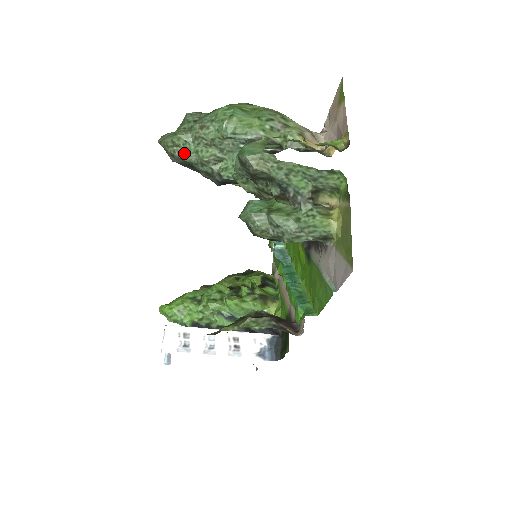
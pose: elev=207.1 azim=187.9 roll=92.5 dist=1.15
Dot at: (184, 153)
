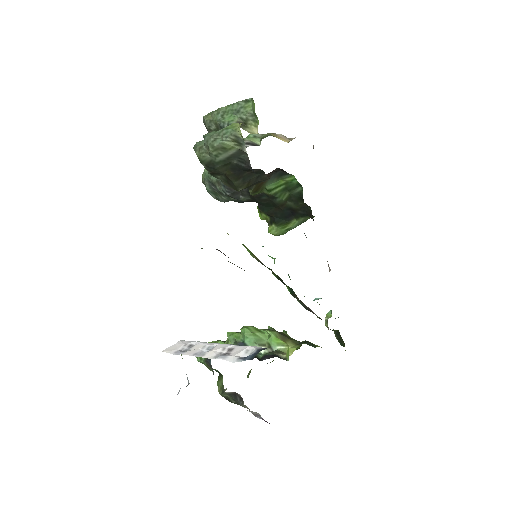
Dot at: (206, 172)
